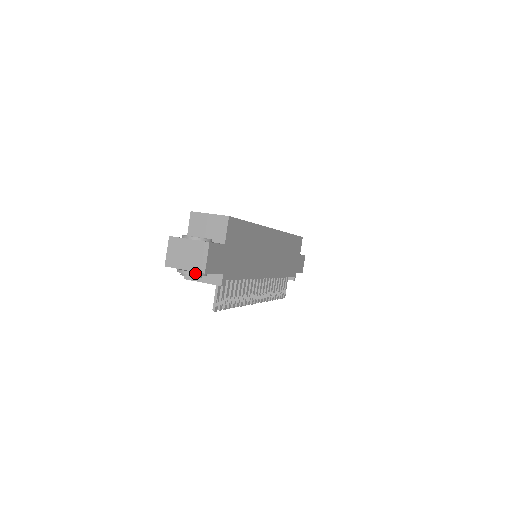
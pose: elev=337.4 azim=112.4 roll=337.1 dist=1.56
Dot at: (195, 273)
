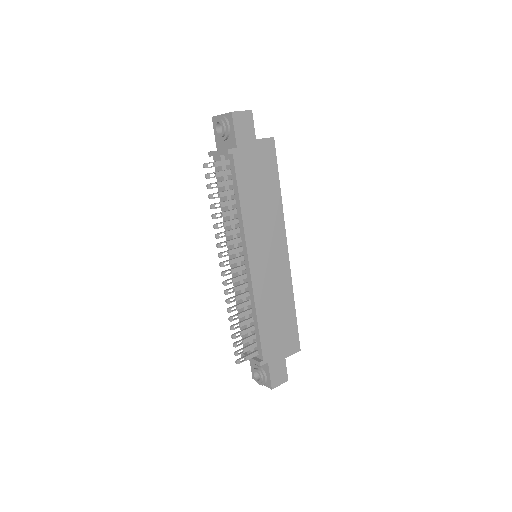
Dot at: (225, 117)
